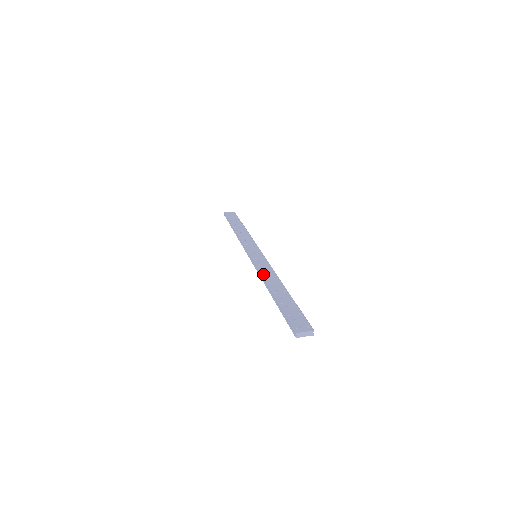
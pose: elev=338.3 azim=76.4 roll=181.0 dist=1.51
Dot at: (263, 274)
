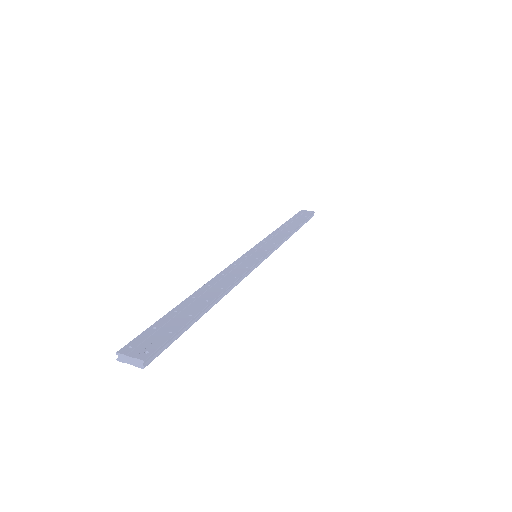
Dot at: (221, 274)
